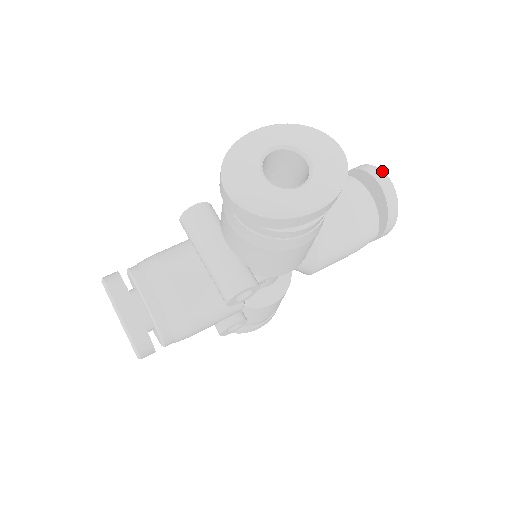
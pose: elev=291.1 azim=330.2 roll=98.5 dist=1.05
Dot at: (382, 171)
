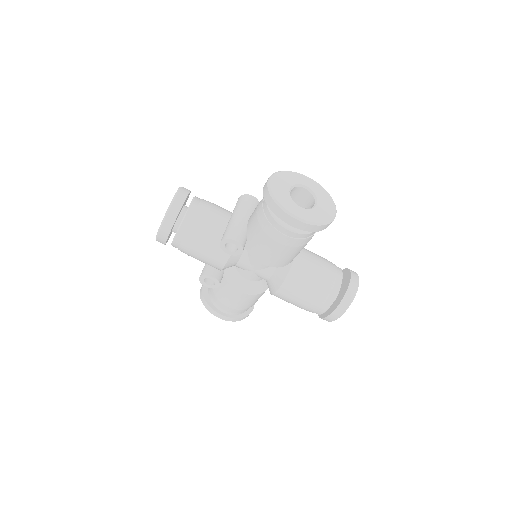
Dot at: occluded
